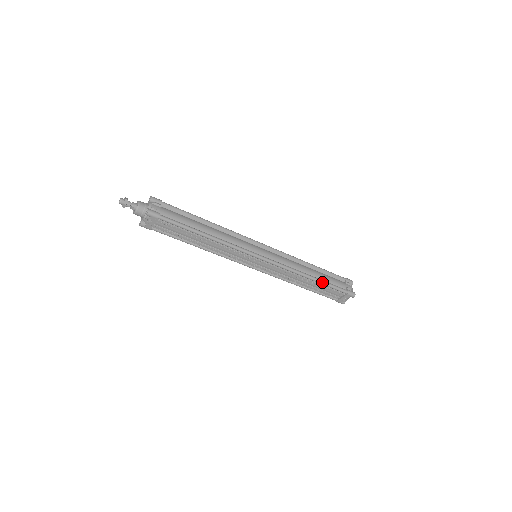
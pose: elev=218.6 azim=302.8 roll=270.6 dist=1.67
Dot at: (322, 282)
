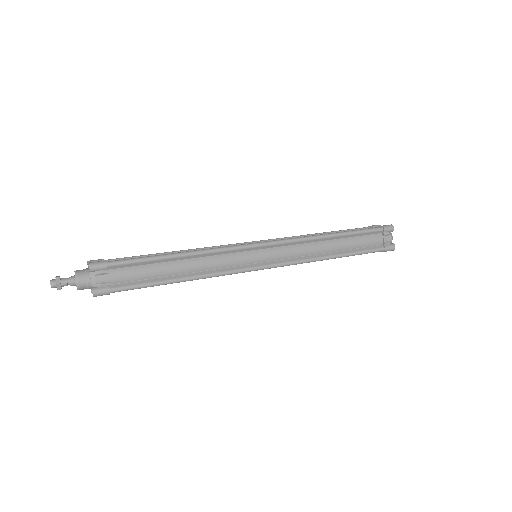
Dot at: occluded
